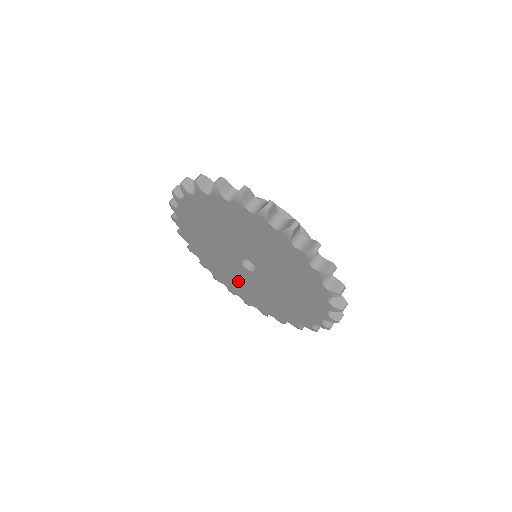
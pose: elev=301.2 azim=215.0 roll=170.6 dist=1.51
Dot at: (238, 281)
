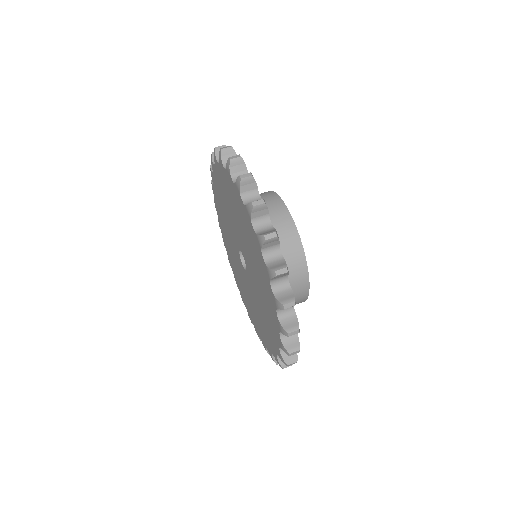
Dot at: (255, 310)
